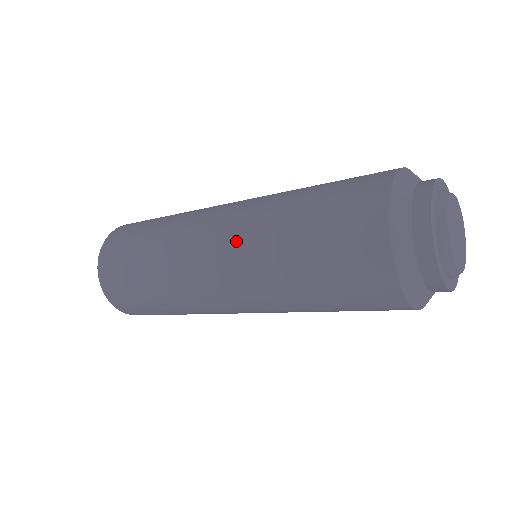
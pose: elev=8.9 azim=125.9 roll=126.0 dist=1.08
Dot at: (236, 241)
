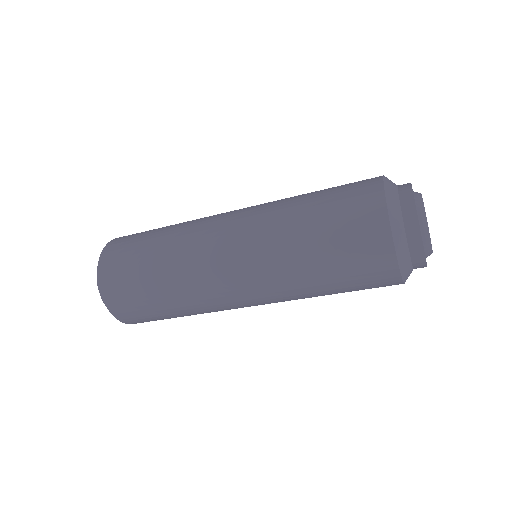
Dot at: (254, 251)
